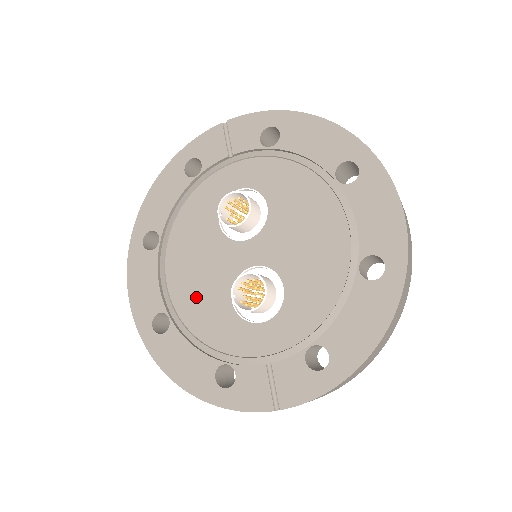
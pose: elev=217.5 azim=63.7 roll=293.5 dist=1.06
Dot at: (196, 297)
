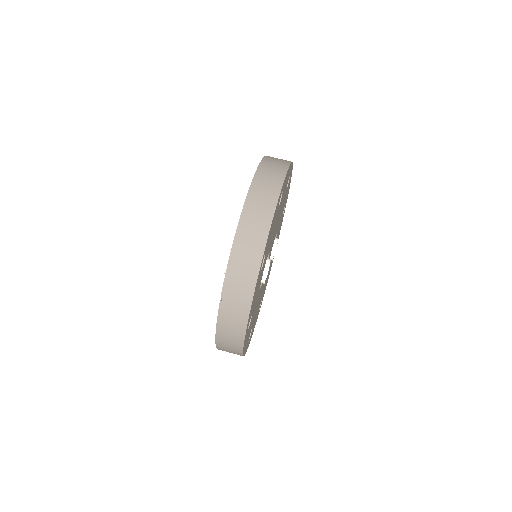
Dot at: occluded
